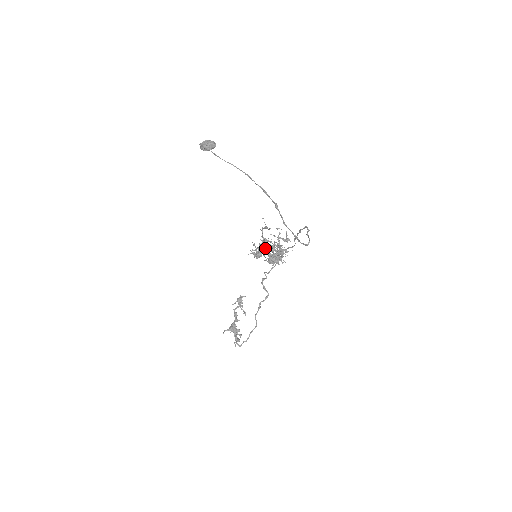
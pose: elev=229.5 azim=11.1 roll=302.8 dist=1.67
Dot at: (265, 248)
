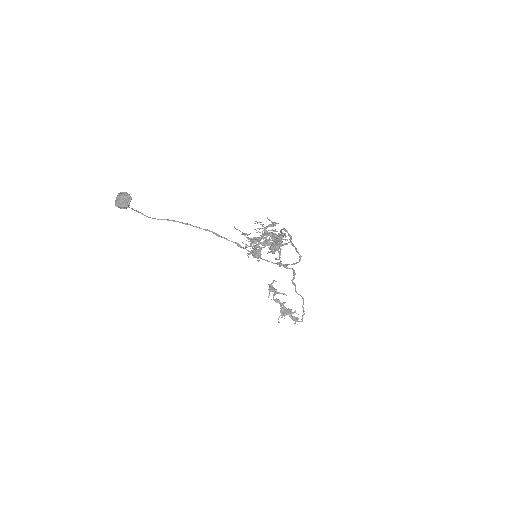
Dot at: (259, 244)
